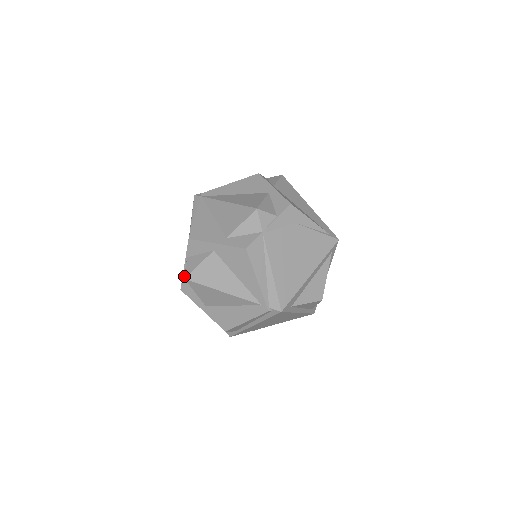
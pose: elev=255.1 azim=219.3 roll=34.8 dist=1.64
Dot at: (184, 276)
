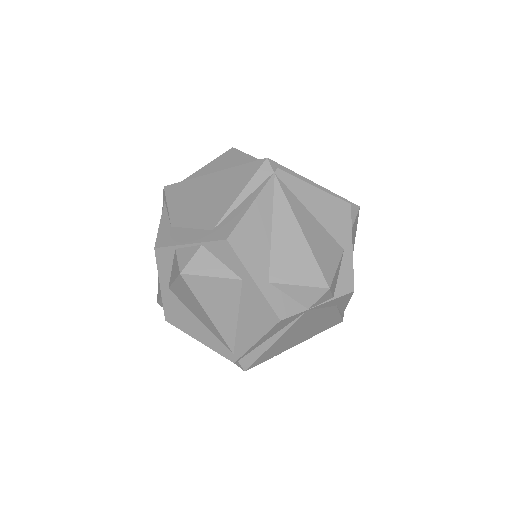
Dot at: (175, 248)
